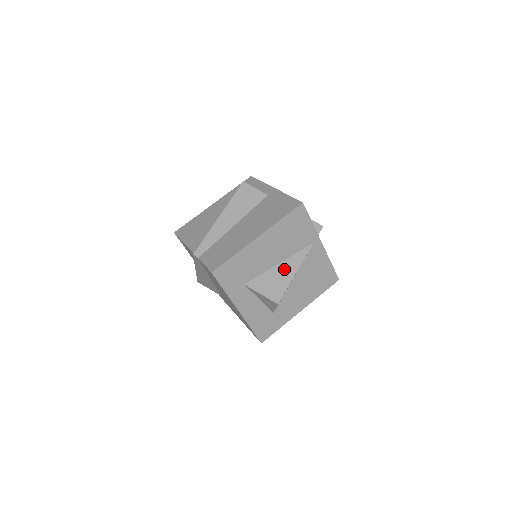
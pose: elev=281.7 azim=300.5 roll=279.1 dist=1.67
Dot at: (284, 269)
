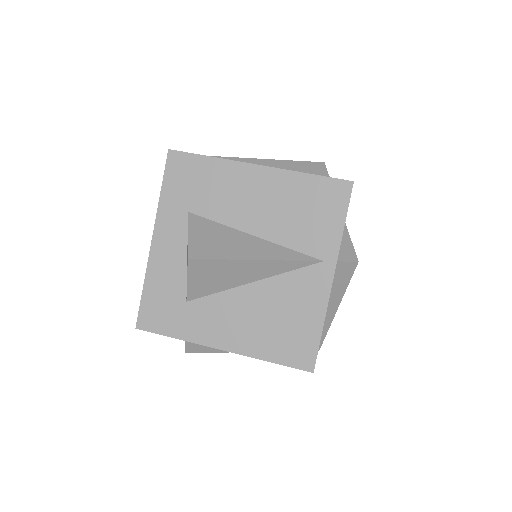
Dot at: (249, 244)
